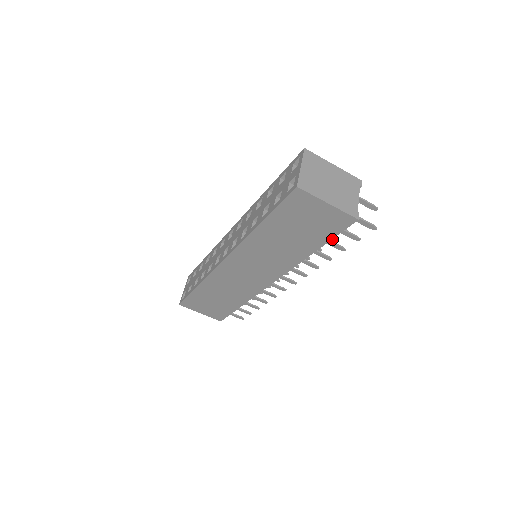
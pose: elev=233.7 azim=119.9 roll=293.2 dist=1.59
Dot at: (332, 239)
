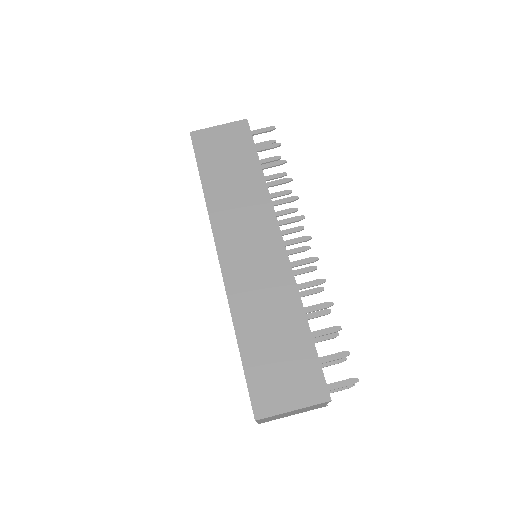
Dot at: (288, 191)
